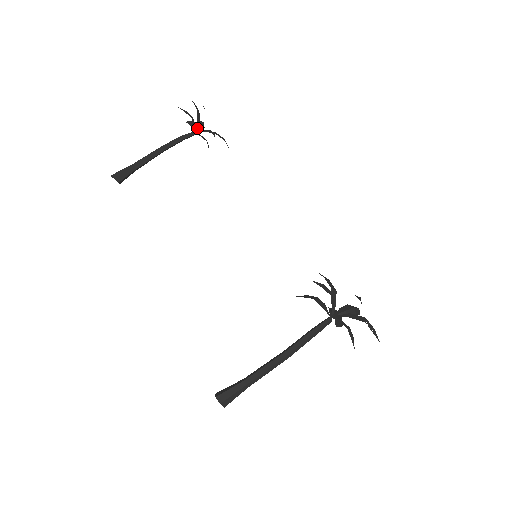
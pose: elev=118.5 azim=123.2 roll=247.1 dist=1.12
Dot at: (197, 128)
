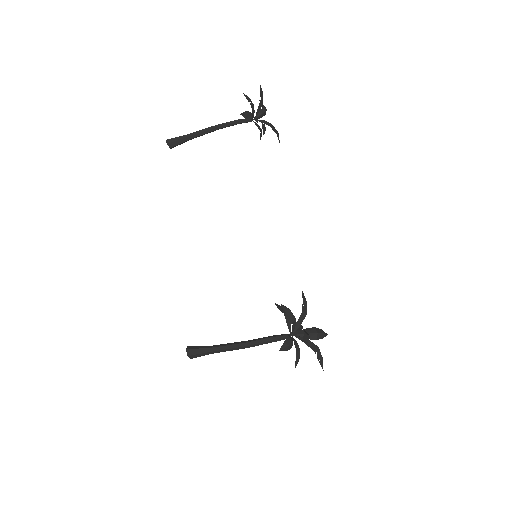
Dot at: (255, 116)
